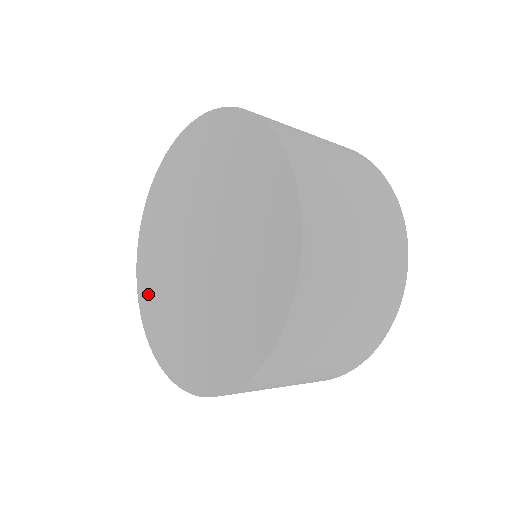
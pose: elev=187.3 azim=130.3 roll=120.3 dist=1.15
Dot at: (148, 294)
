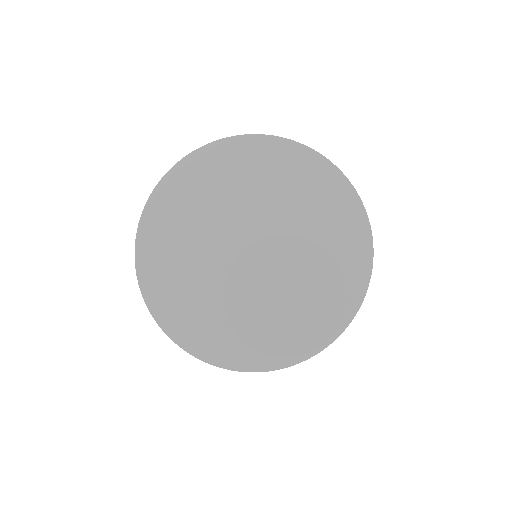
Dot at: (184, 320)
